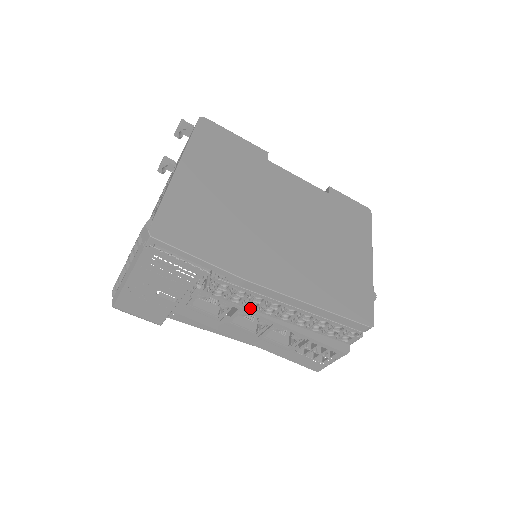
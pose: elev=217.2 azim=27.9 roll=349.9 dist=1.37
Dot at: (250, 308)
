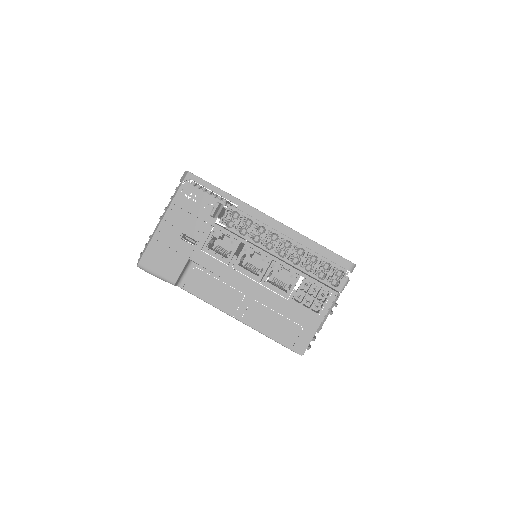
Dot at: (254, 243)
